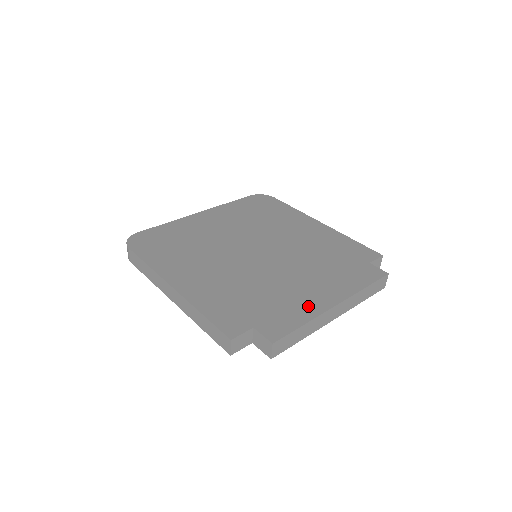
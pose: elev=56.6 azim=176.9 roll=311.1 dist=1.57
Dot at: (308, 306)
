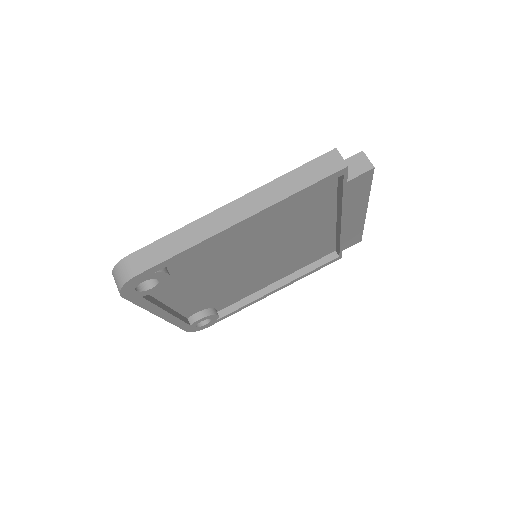
Dot at: occluded
